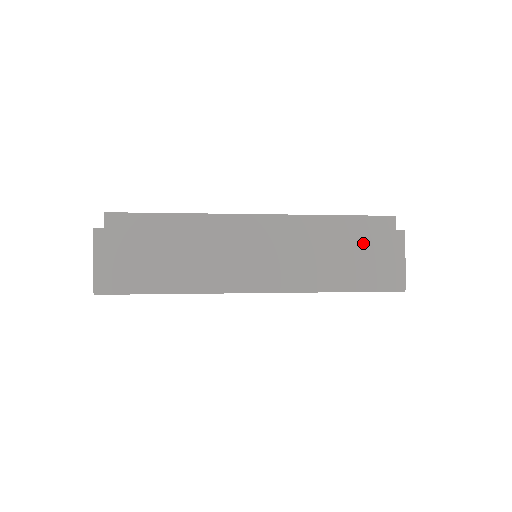
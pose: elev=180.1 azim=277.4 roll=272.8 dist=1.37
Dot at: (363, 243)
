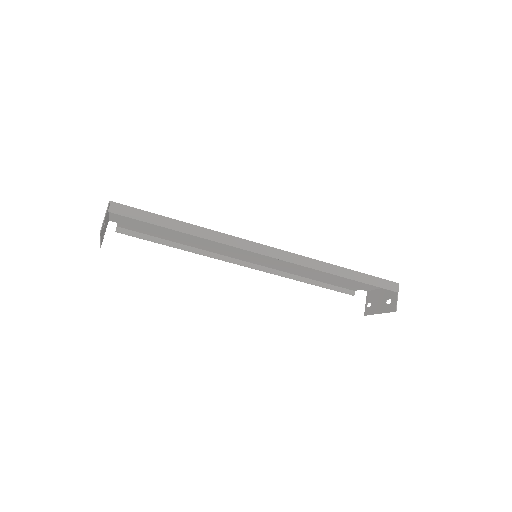
Dot at: (341, 280)
